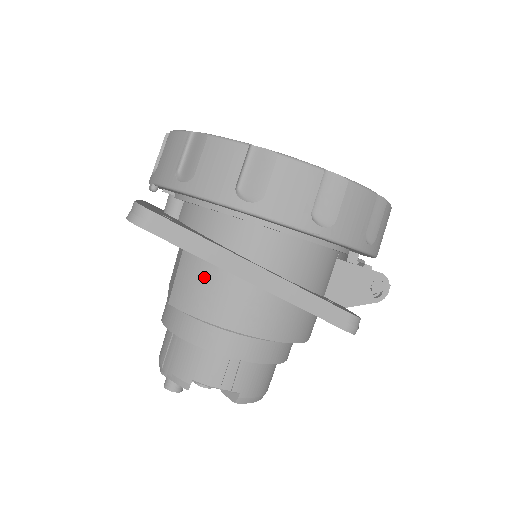
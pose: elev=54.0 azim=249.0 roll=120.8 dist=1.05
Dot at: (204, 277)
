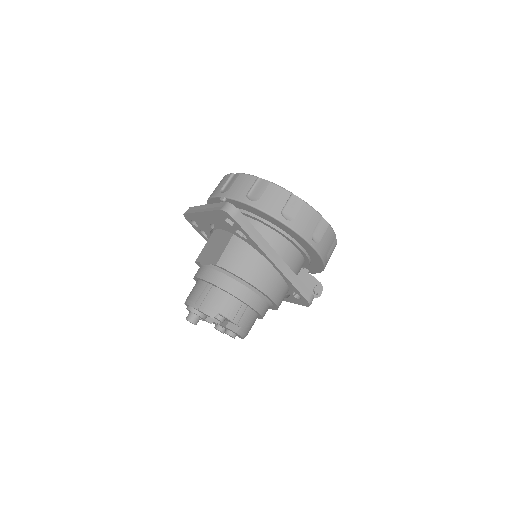
Dot at: (244, 254)
